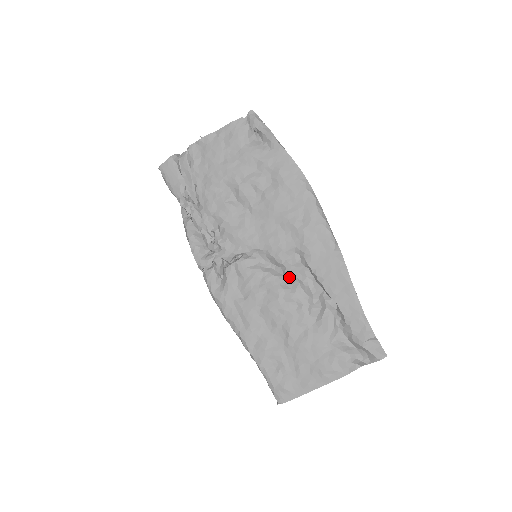
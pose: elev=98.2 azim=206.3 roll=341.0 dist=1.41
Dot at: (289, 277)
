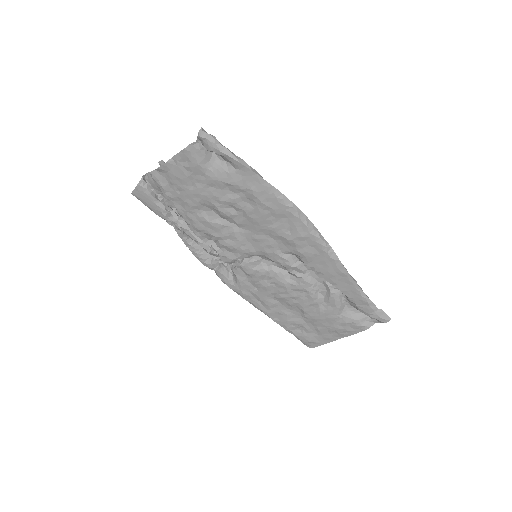
Dot at: (291, 273)
